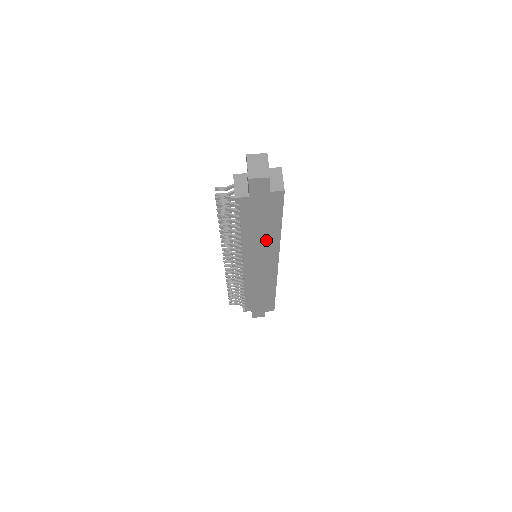
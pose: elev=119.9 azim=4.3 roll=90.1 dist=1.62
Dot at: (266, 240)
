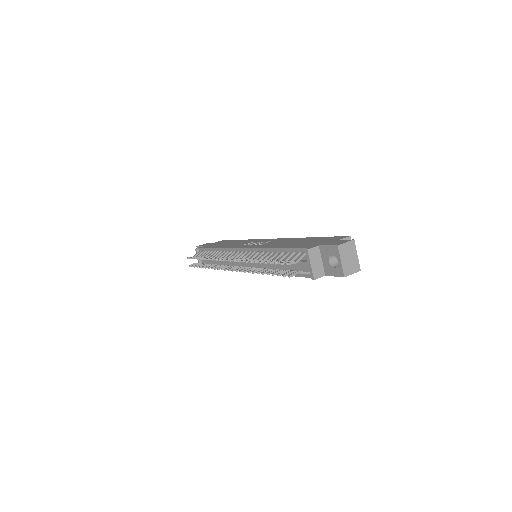
Dot at: occluded
